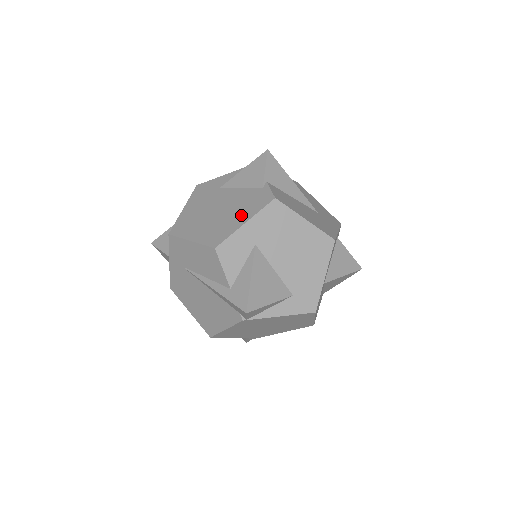
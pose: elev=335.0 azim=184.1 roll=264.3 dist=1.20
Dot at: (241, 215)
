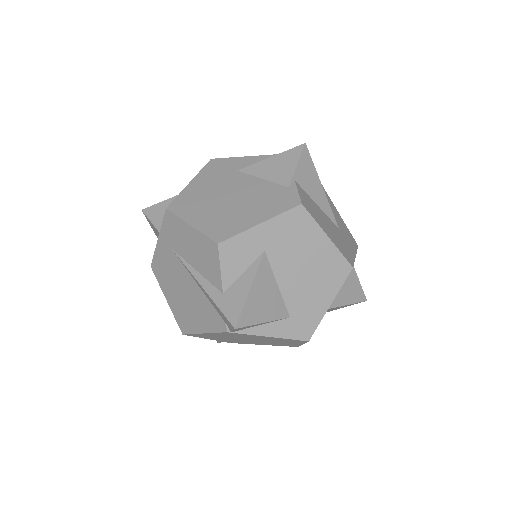
Dot at: (257, 212)
